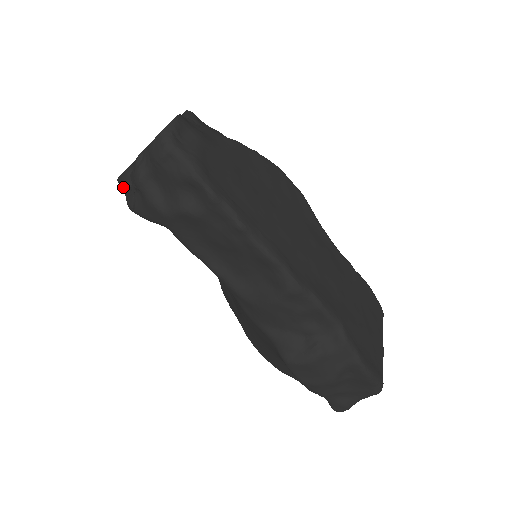
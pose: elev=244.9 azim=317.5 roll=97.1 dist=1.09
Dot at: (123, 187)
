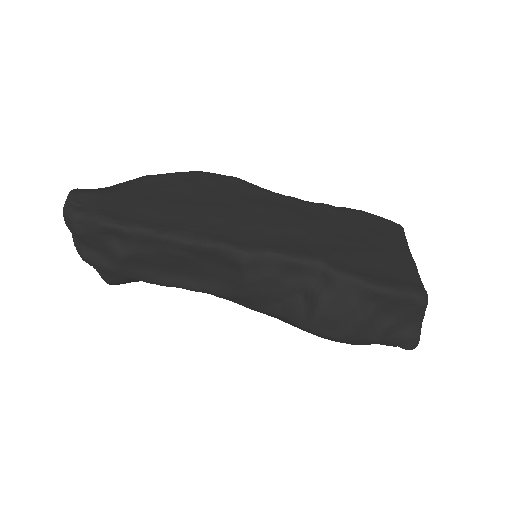
Dot at: occluded
